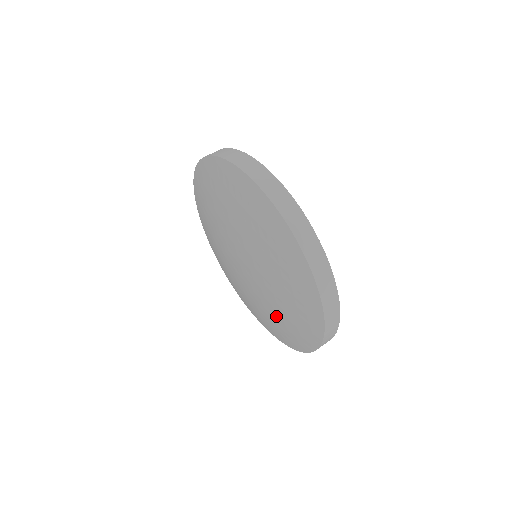
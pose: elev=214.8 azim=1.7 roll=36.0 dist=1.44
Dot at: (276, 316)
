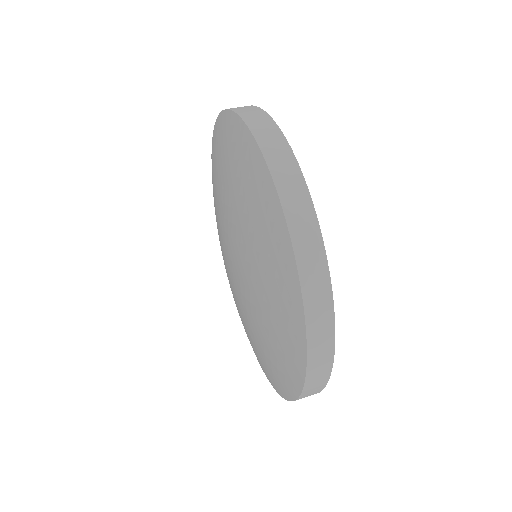
Dot at: (264, 317)
